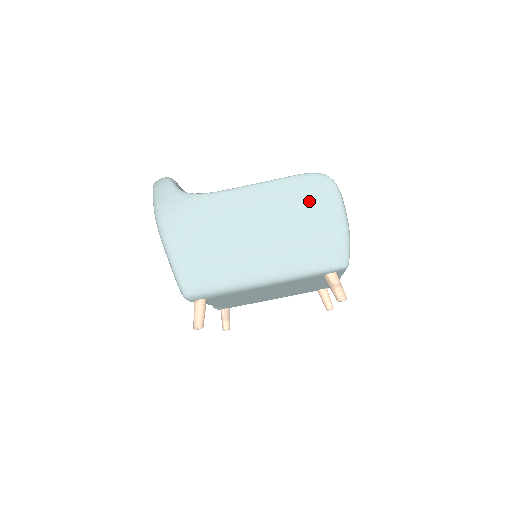
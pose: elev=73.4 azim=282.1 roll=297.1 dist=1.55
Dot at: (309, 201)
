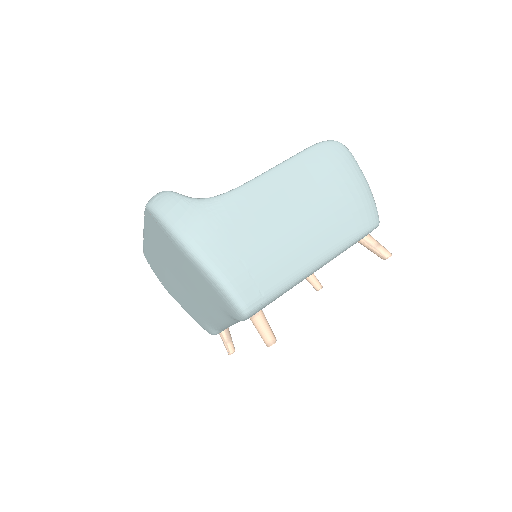
Dot at: (332, 169)
